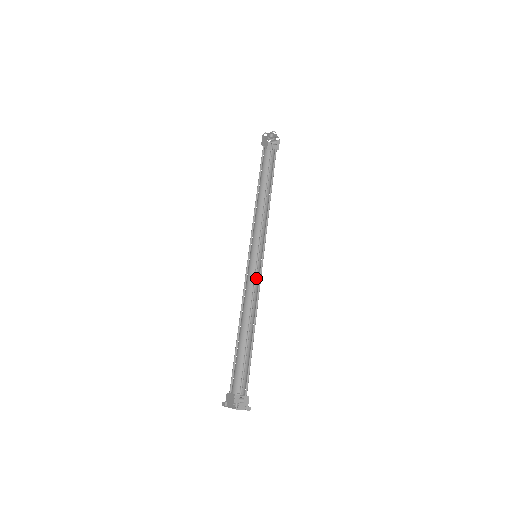
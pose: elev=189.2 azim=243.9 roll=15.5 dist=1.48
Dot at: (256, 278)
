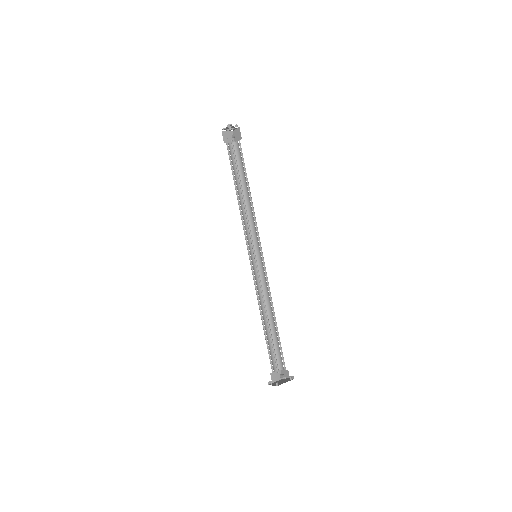
Dot at: (264, 274)
